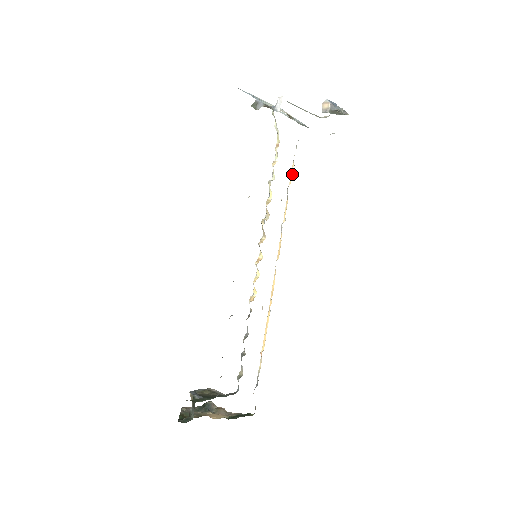
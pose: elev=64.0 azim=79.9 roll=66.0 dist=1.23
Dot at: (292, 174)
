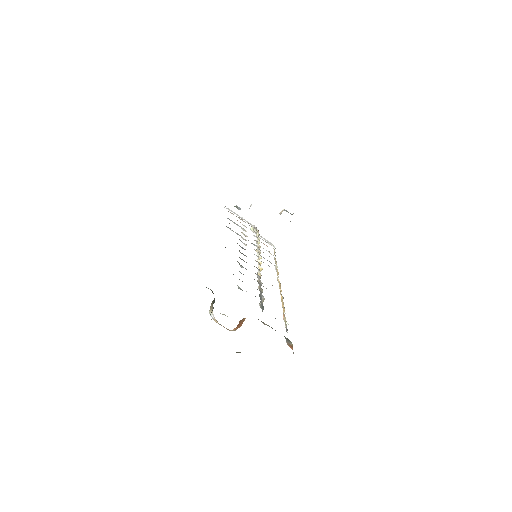
Dot at: (274, 251)
